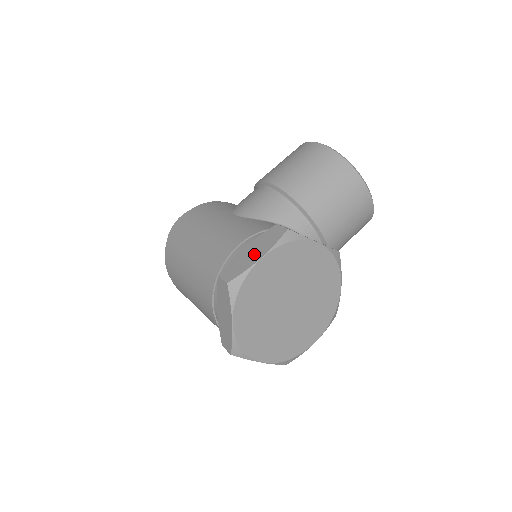
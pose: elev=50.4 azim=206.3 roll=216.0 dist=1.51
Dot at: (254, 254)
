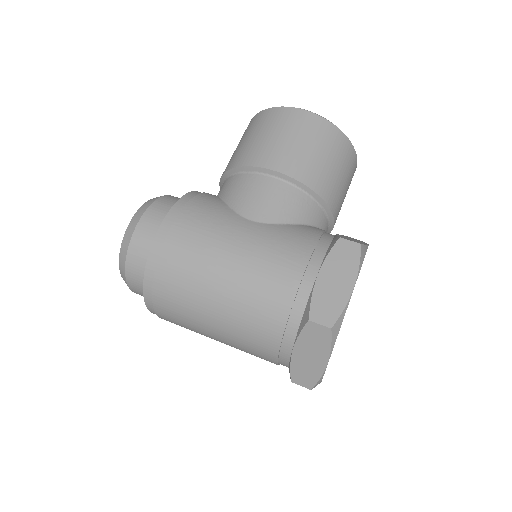
Dot at: (340, 283)
